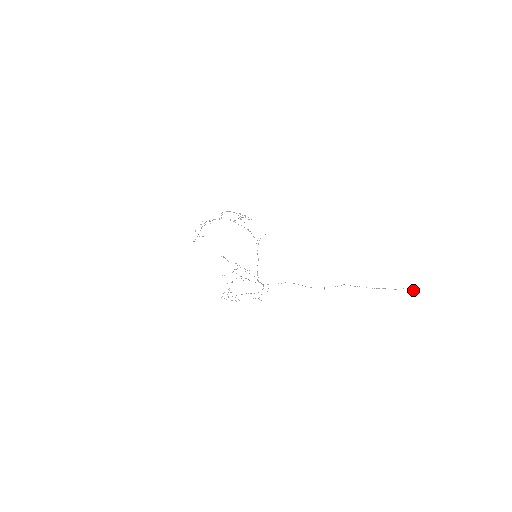
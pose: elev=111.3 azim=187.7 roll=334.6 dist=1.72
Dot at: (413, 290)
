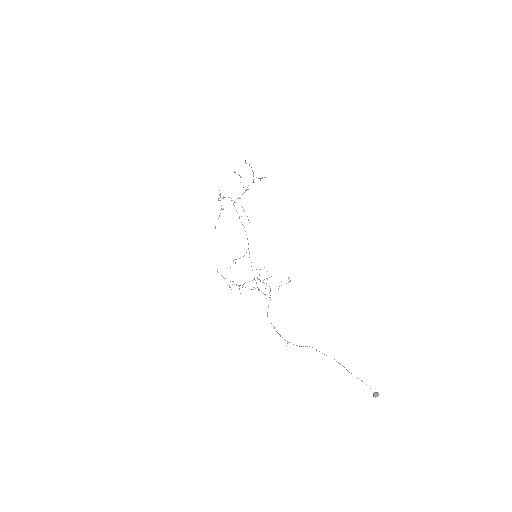
Dot at: occluded
